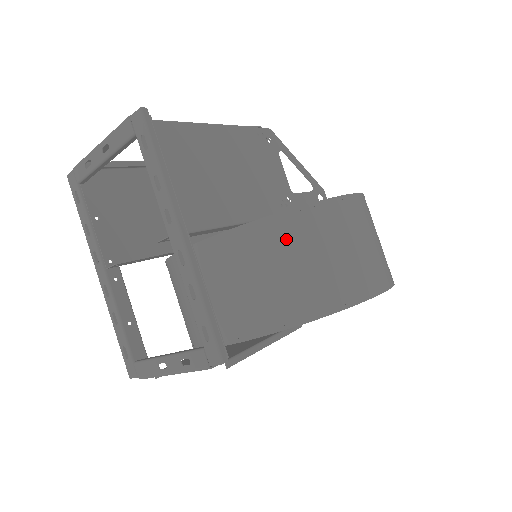
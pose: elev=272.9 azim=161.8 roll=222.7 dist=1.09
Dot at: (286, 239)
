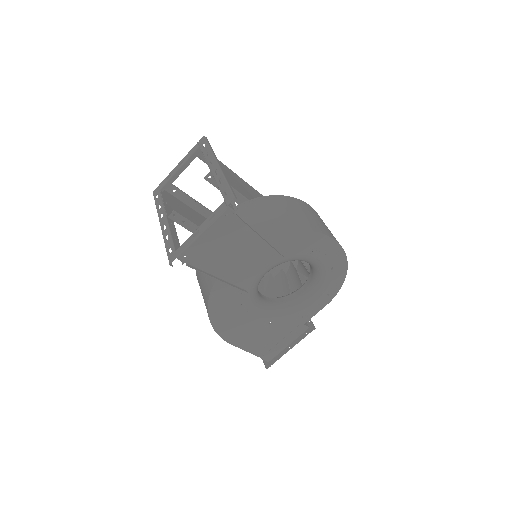
Dot at: (273, 204)
